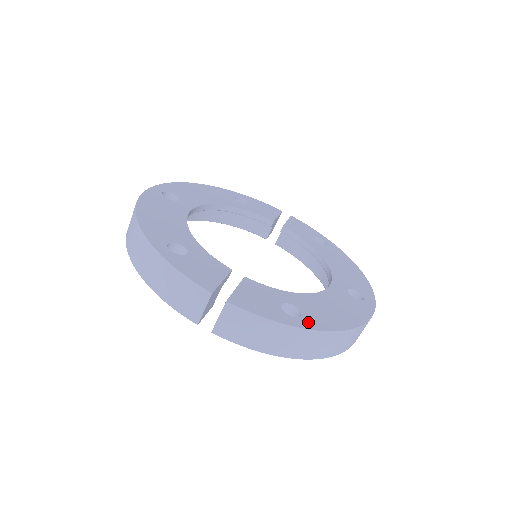
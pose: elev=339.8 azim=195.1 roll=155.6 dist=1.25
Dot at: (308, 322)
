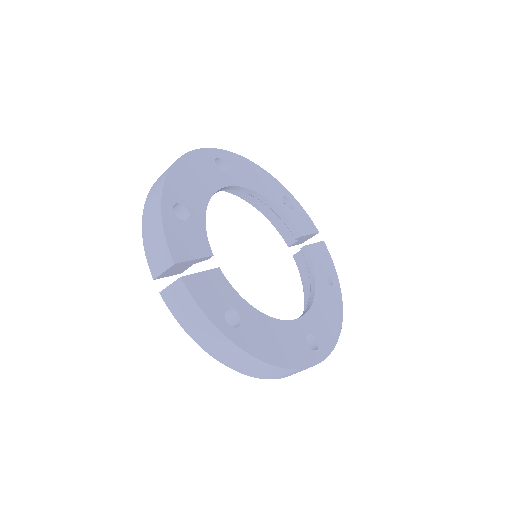
Dot at: (238, 336)
